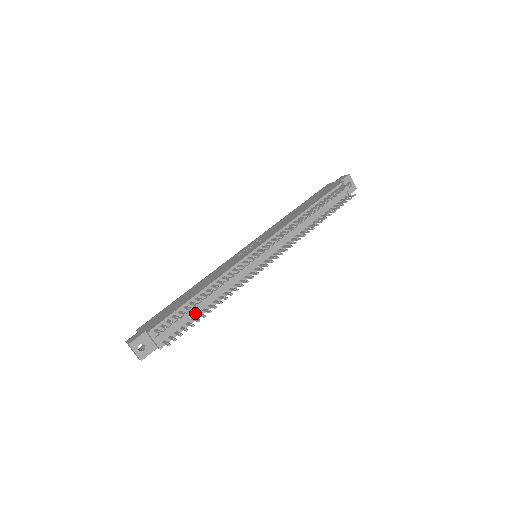
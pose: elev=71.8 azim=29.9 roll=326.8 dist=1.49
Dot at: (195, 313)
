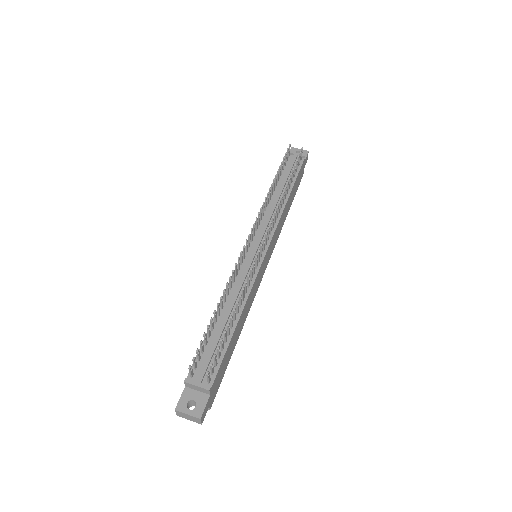
Dot at: occluded
